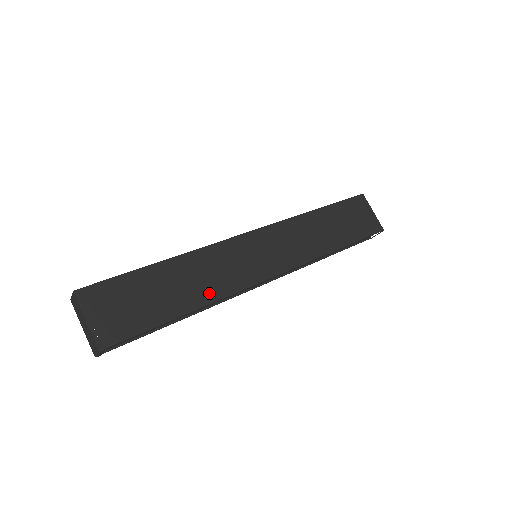
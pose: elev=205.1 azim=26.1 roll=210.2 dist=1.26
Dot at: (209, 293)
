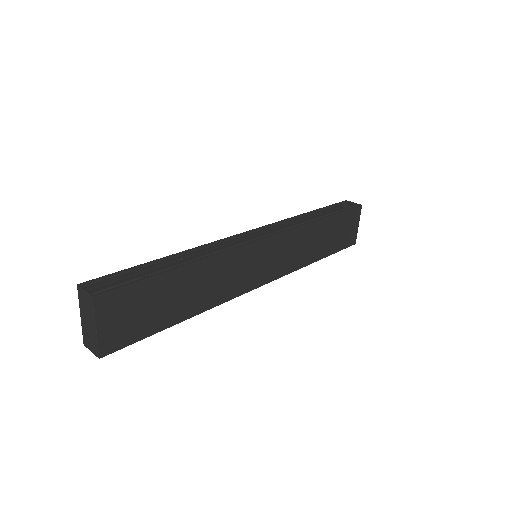
Dot at: (208, 301)
